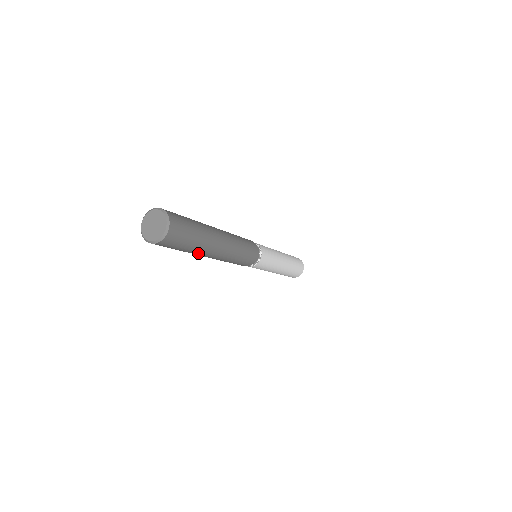
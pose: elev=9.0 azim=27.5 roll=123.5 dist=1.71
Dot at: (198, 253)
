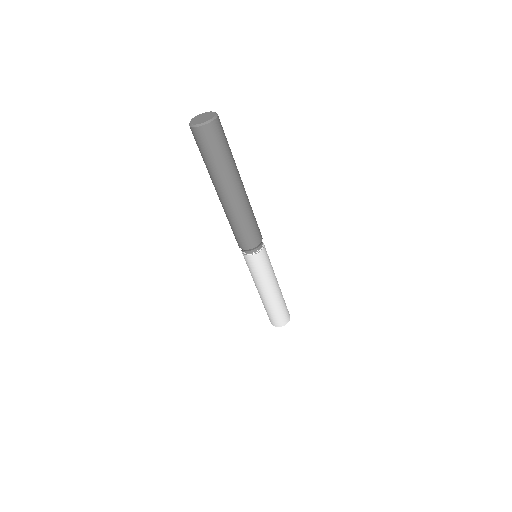
Dot at: (229, 175)
